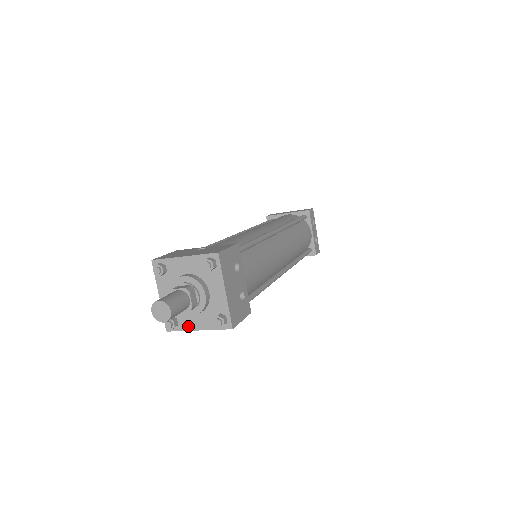
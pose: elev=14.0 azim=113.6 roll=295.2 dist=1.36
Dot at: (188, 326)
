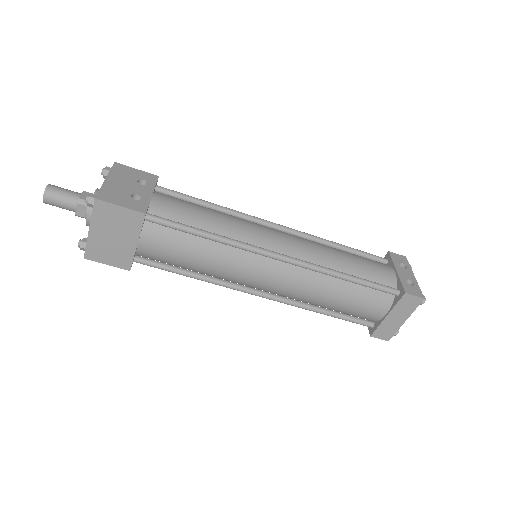
Dot at: (89, 235)
